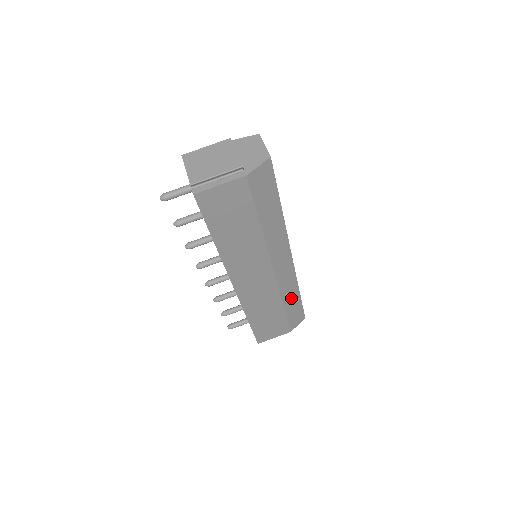
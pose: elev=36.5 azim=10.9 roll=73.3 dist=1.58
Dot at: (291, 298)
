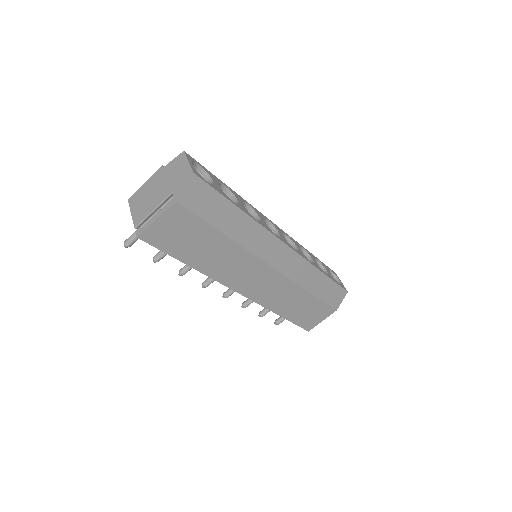
Dot at: (314, 281)
